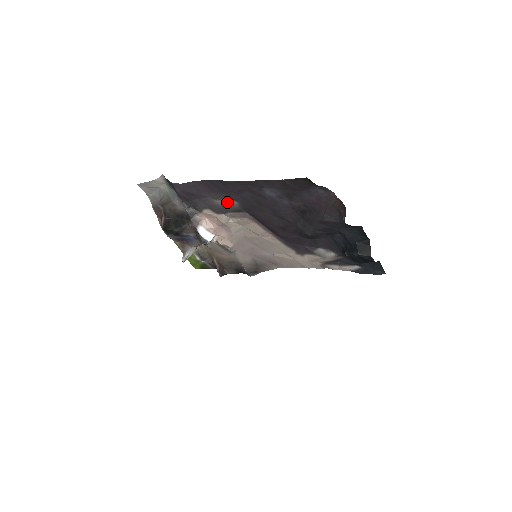
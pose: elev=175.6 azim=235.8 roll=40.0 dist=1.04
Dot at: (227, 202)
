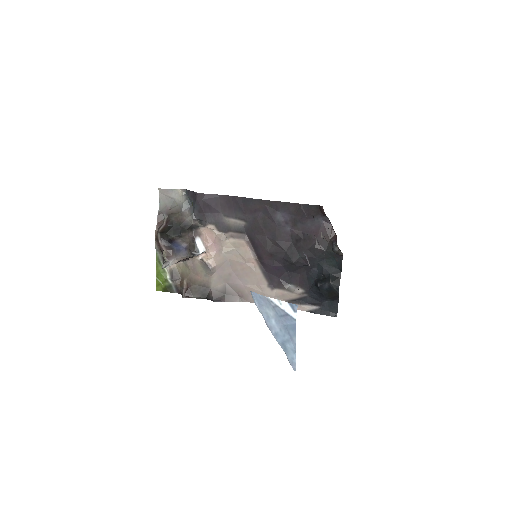
Dot at: (235, 221)
